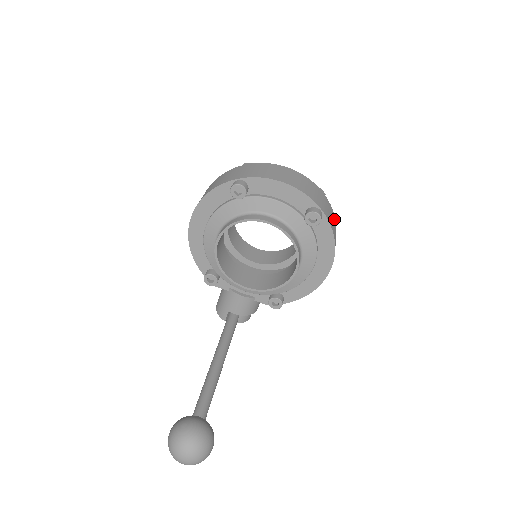
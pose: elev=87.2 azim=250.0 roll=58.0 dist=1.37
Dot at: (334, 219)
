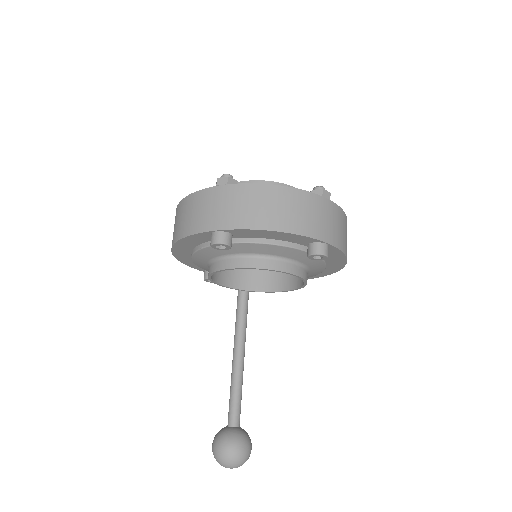
Dot at: (343, 219)
